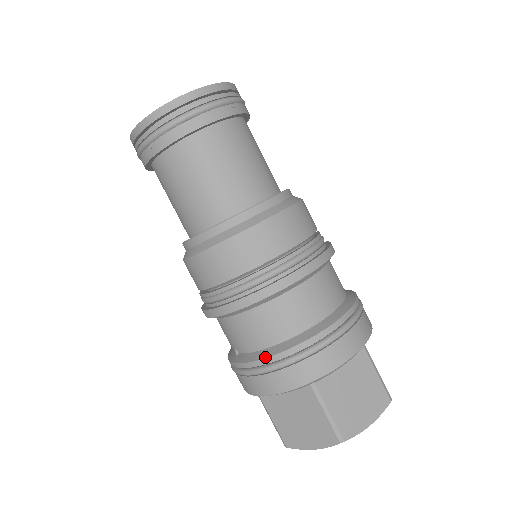
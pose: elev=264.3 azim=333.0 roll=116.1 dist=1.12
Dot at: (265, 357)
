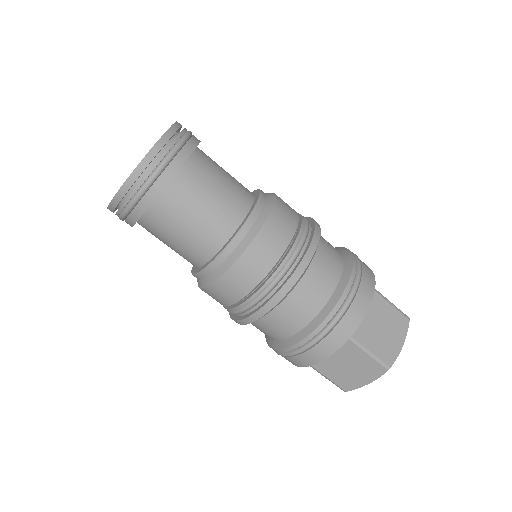
Dot at: (268, 345)
